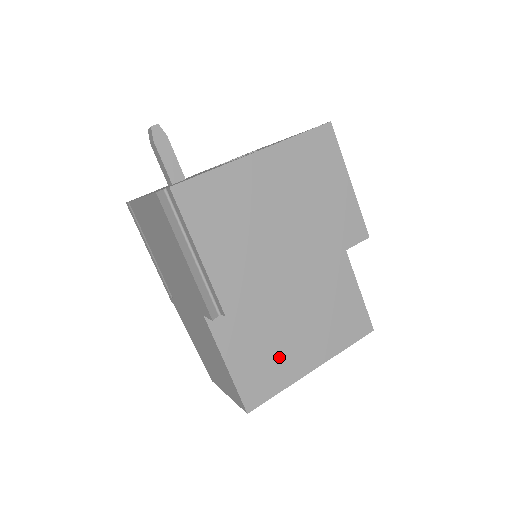
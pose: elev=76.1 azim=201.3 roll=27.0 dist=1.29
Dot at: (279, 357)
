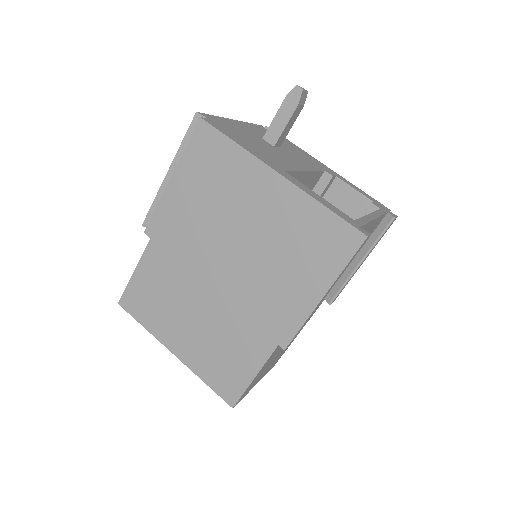
Dot at: (165, 311)
